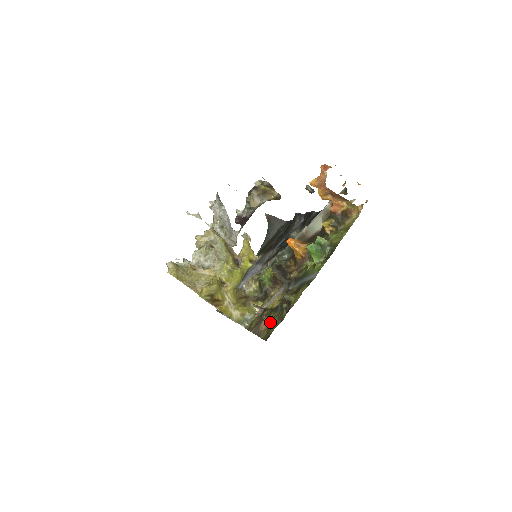
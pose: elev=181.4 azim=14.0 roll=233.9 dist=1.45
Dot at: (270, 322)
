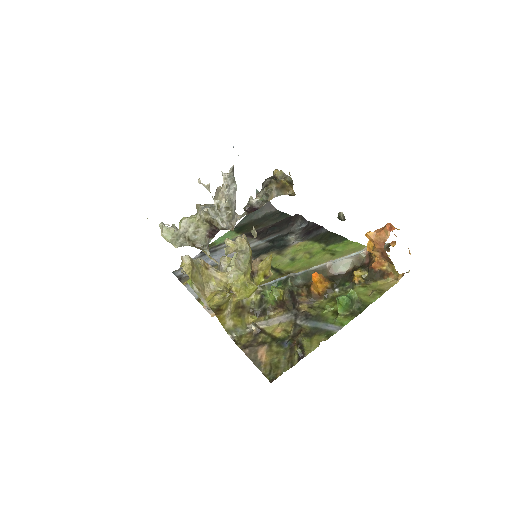
Dot at: (274, 357)
